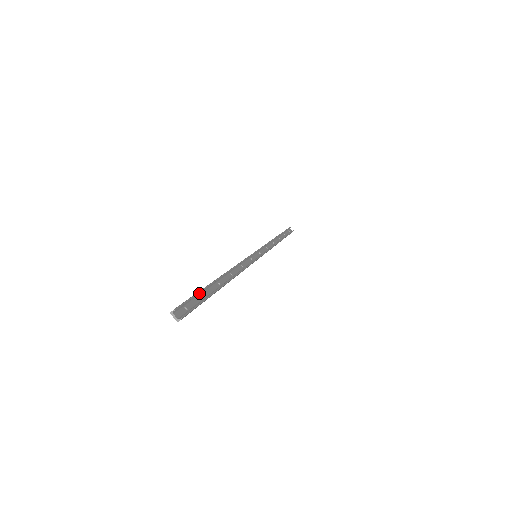
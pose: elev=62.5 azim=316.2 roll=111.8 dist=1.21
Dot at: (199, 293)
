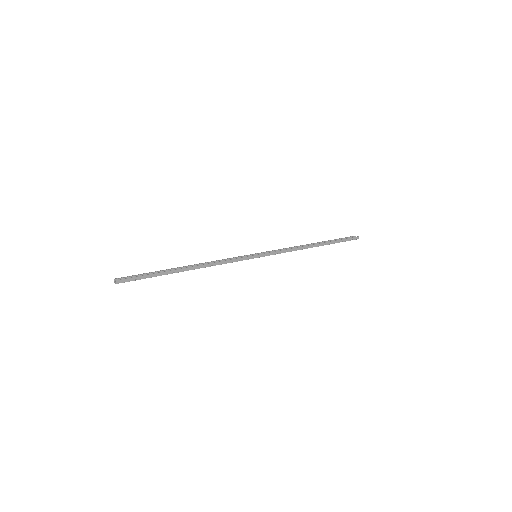
Dot at: (151, 274)
